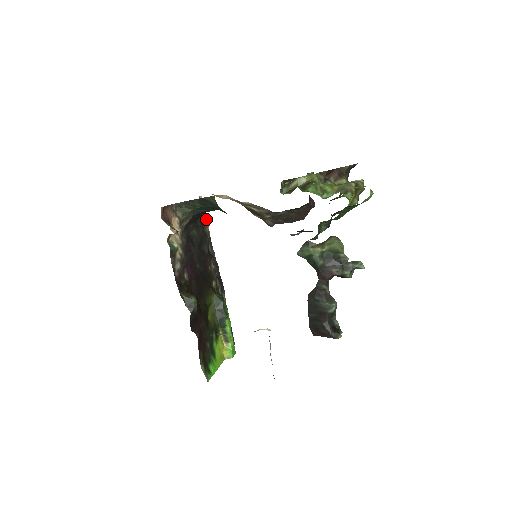
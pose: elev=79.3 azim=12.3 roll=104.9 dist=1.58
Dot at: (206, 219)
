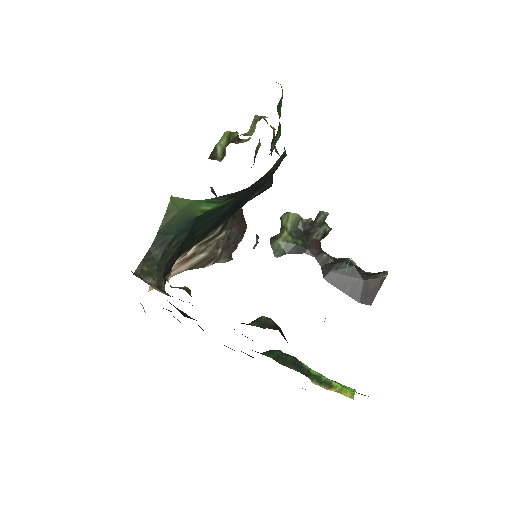
Dot at: occluded
